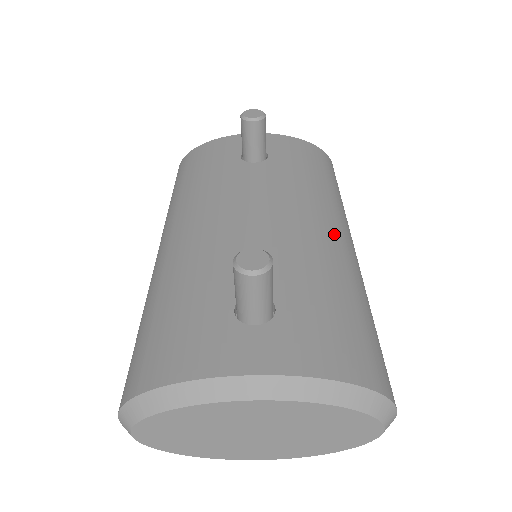
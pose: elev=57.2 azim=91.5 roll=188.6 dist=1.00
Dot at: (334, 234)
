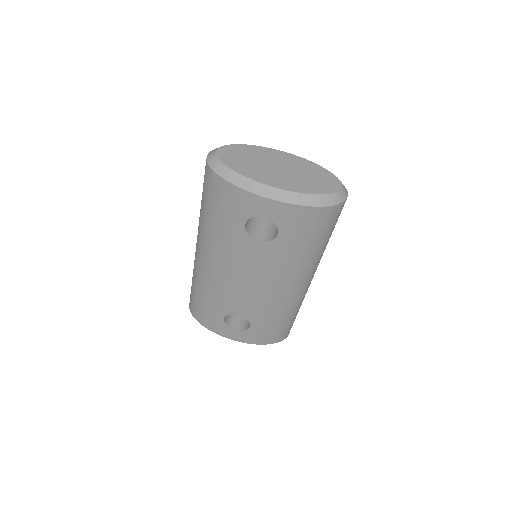
Dot at: occluded
